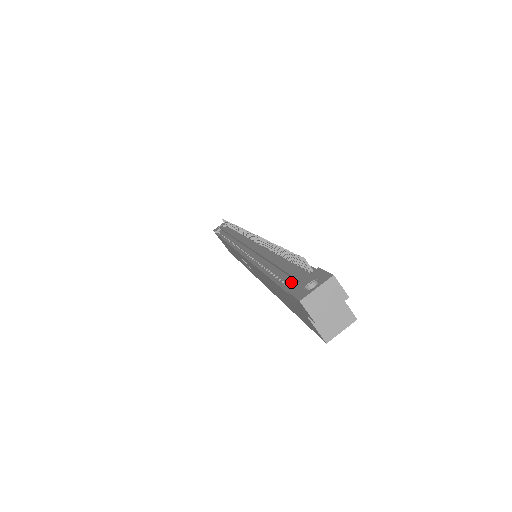
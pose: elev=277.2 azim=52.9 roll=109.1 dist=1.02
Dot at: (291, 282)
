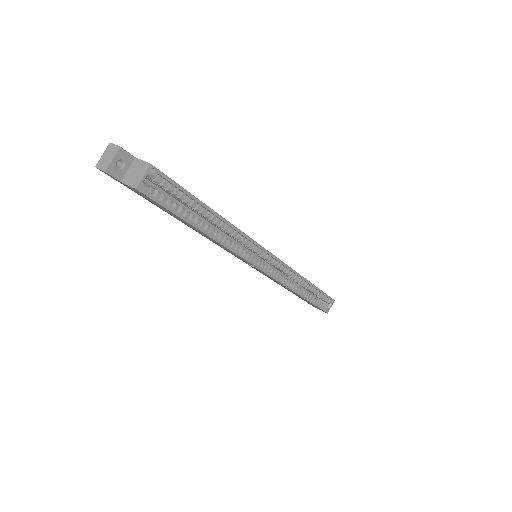
Dot at: occluded
